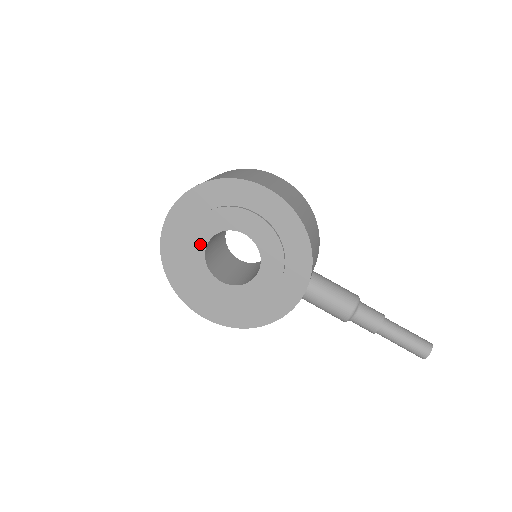
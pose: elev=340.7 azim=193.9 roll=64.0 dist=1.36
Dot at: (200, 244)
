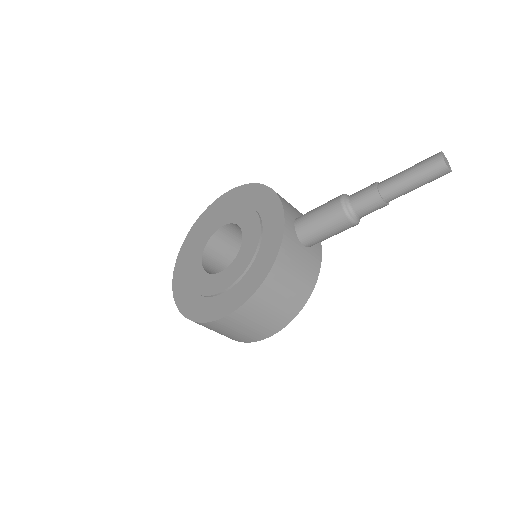
Dot at: (197, 264)
